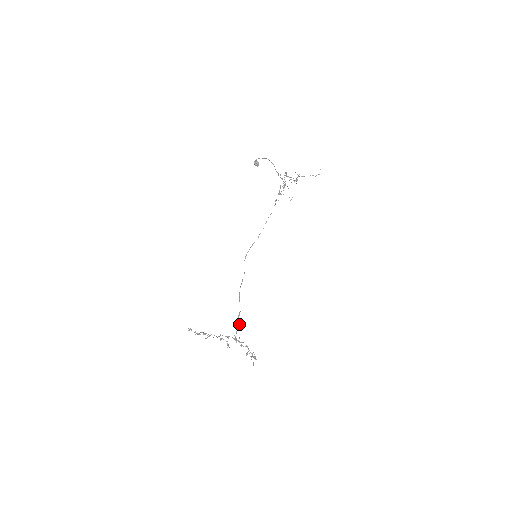
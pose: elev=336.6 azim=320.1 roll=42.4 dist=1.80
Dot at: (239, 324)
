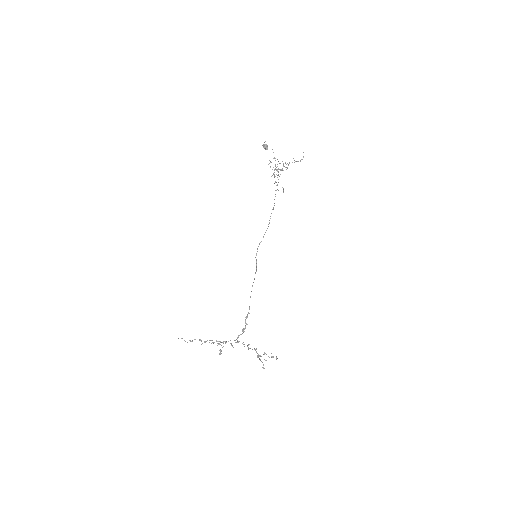
Dot at: (245, 327)
